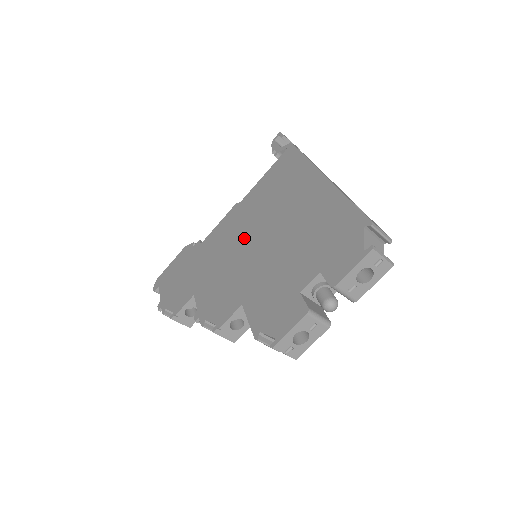
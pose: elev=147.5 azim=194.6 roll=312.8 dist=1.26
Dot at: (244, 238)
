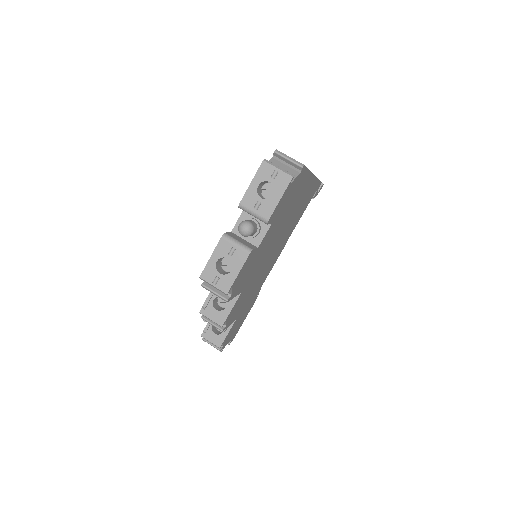
Dot at: occluded
